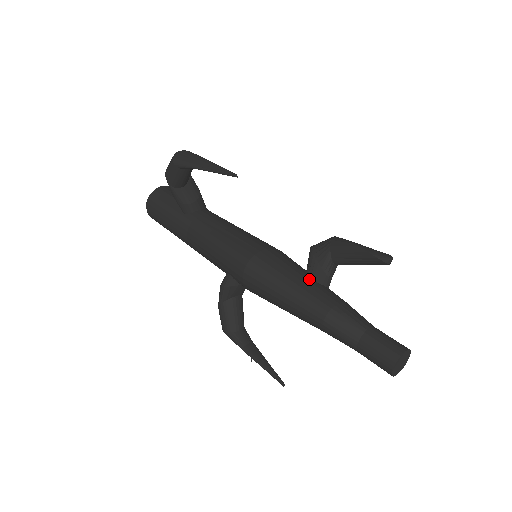
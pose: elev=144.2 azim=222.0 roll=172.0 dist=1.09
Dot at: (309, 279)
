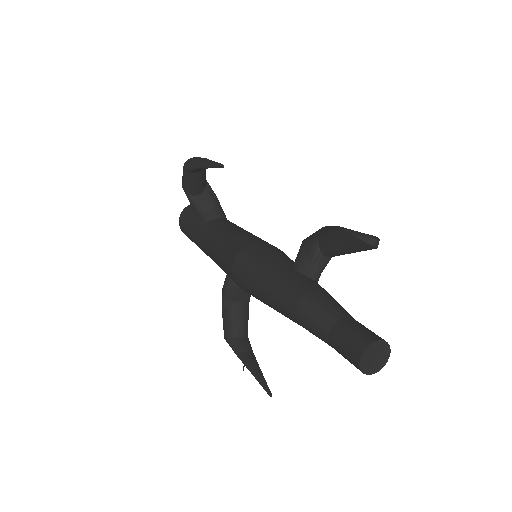
Dot at: (292, 270)
